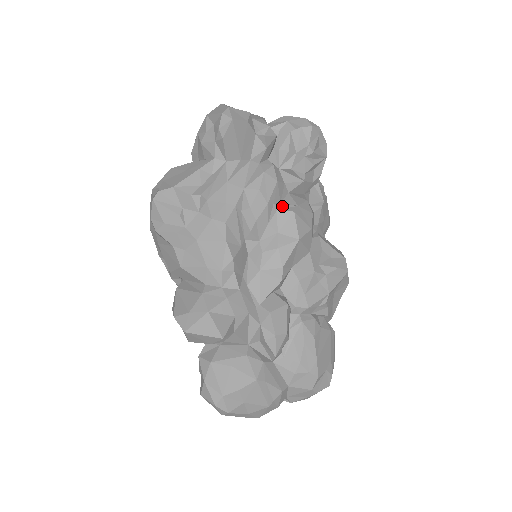
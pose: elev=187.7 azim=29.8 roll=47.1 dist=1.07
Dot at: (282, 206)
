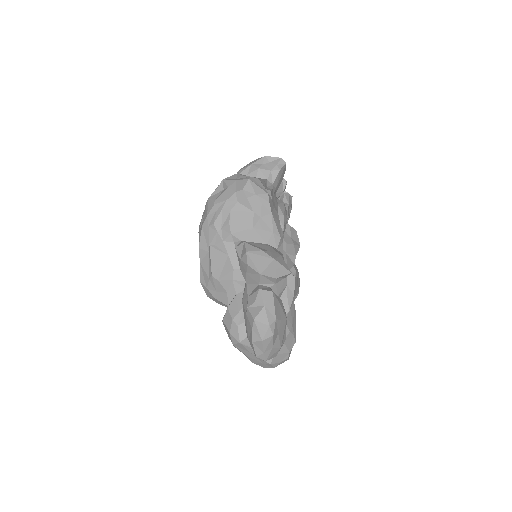
Dot at: occluded
